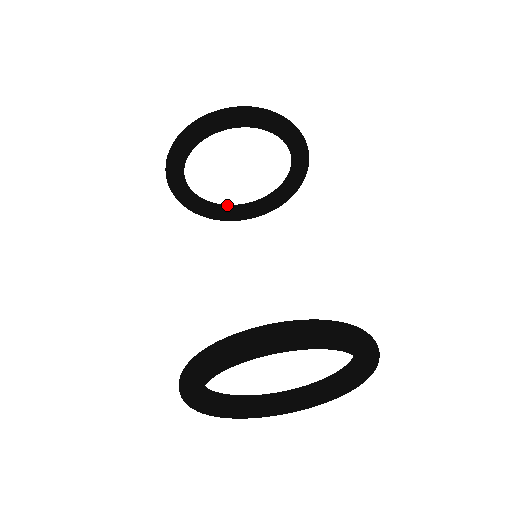
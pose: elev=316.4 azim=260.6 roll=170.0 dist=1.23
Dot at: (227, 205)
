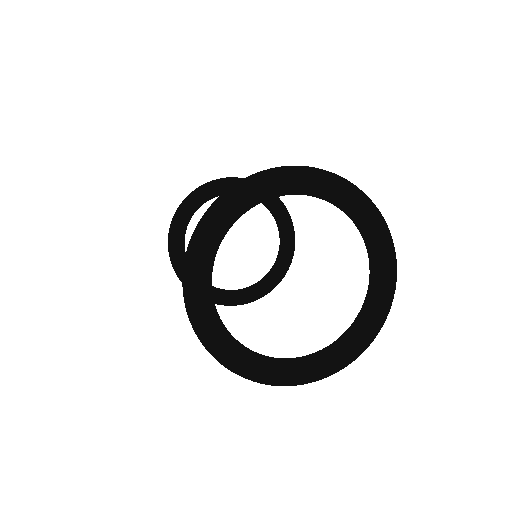
Dot at: (235, 290)
